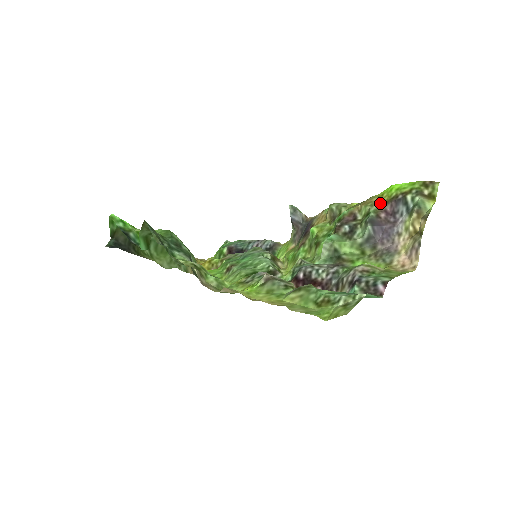
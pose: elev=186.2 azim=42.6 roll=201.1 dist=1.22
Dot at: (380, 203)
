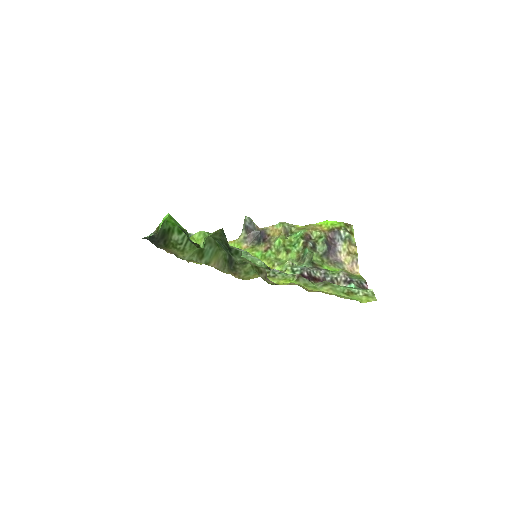
Dot at: (324, 231)
